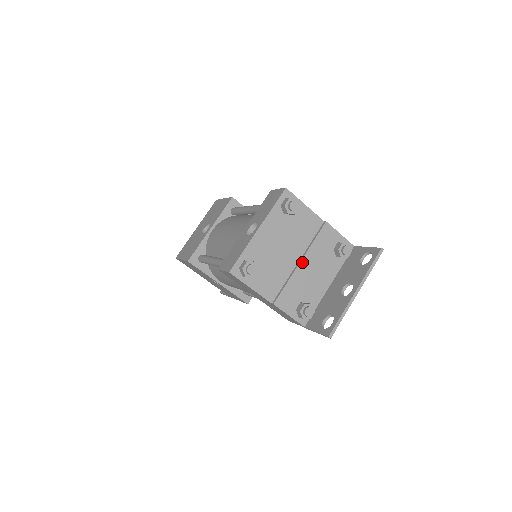
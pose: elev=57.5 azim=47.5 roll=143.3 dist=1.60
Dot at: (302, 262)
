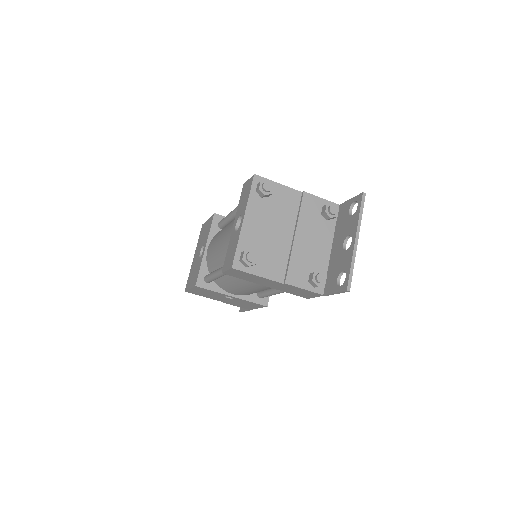
Dot at: (296, 236)
